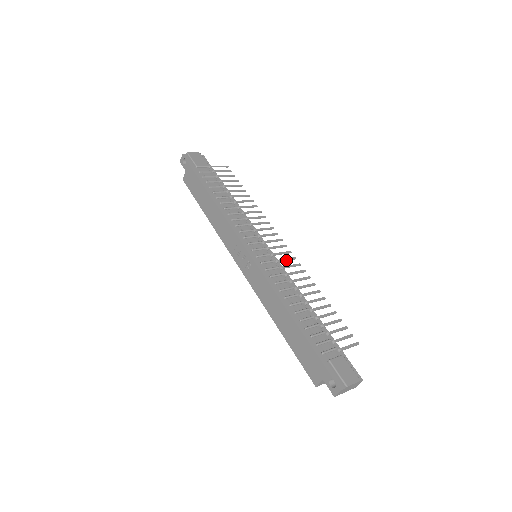
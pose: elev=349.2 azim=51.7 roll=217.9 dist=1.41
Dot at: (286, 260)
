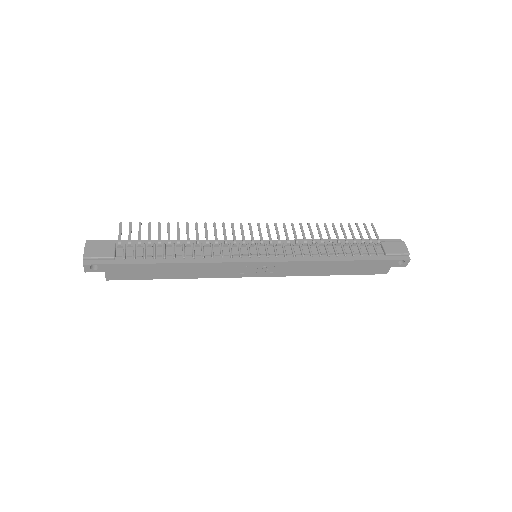
Dot at: (278, 233)
